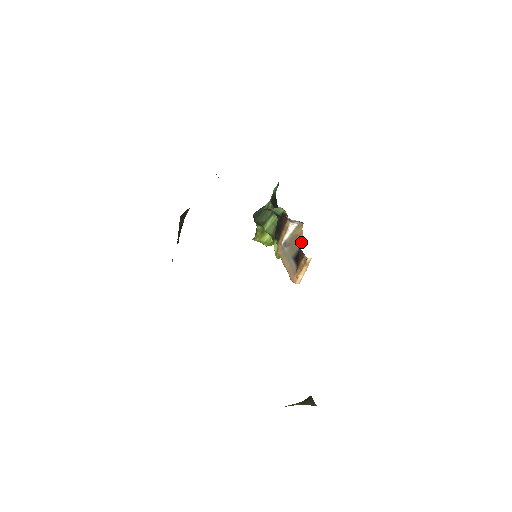
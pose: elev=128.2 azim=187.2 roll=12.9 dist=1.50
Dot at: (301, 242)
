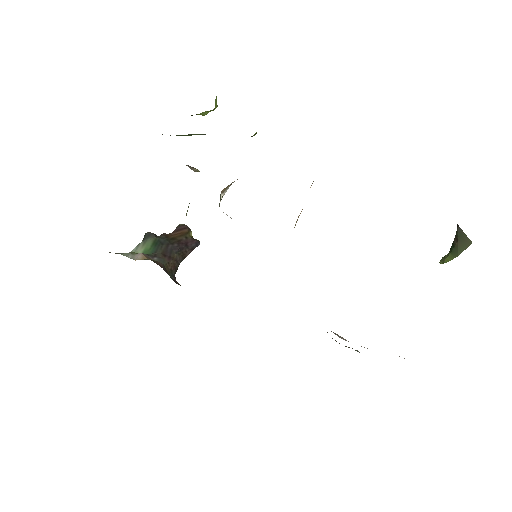
Dot at: occluded
